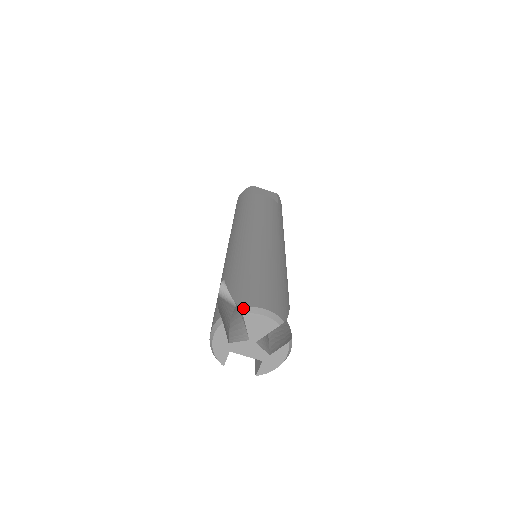
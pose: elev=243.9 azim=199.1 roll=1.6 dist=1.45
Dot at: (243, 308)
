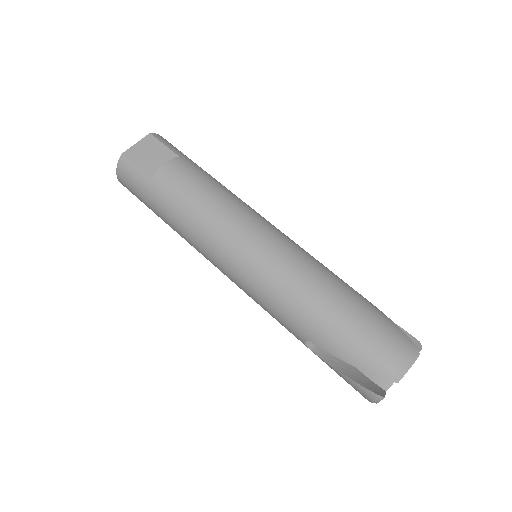
Dot at: (394, 380)
